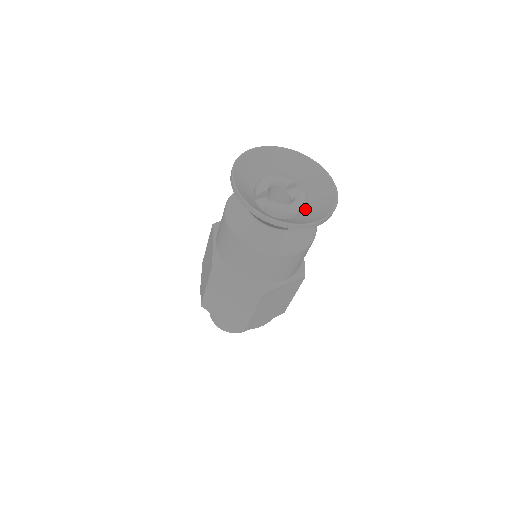
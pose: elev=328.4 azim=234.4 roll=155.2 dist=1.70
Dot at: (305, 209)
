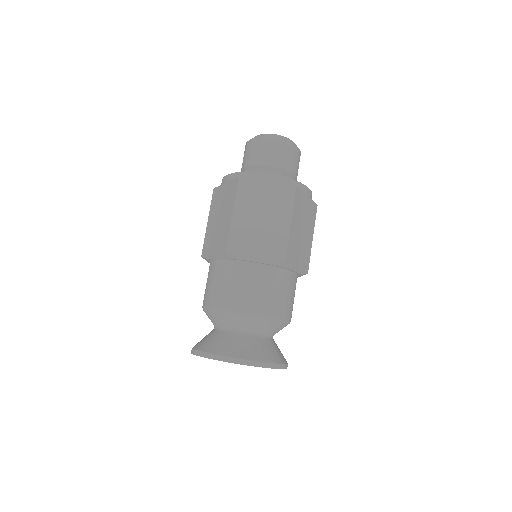
Dot at: occluded
